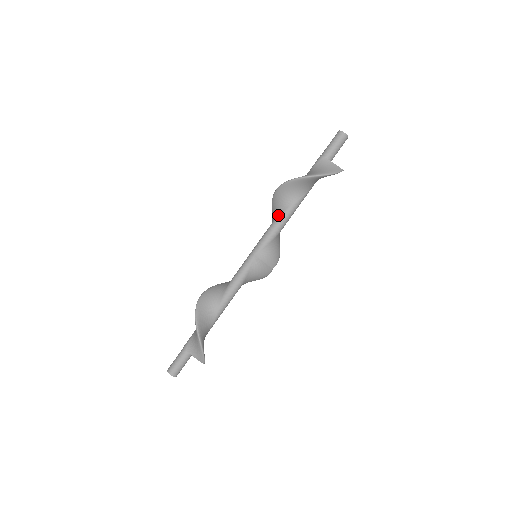
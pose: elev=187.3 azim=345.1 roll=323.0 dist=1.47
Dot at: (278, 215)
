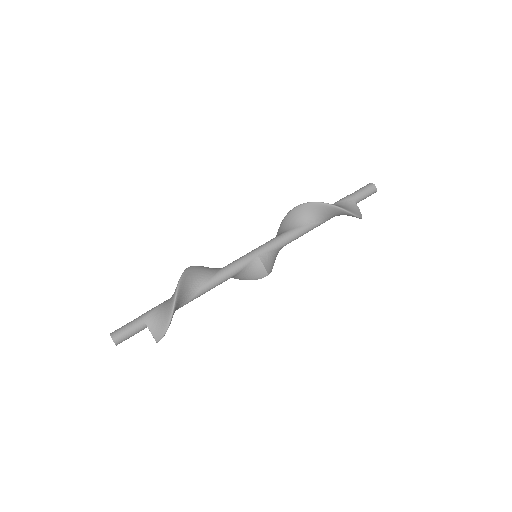
Dot at: (294, 228)
